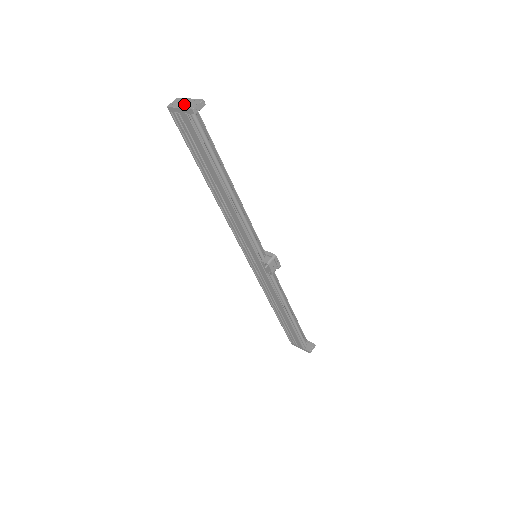
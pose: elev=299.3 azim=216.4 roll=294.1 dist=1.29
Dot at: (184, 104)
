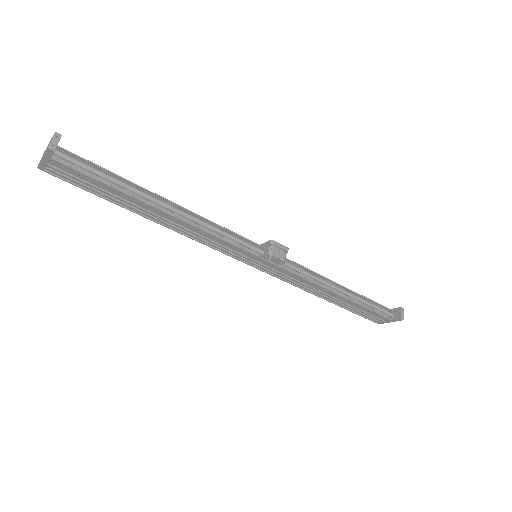
Dot at: occluded
